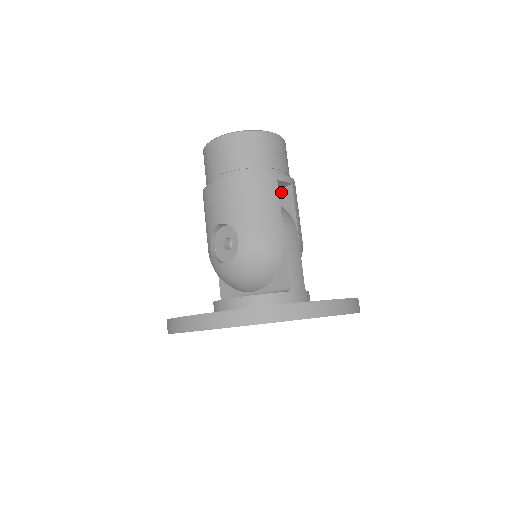
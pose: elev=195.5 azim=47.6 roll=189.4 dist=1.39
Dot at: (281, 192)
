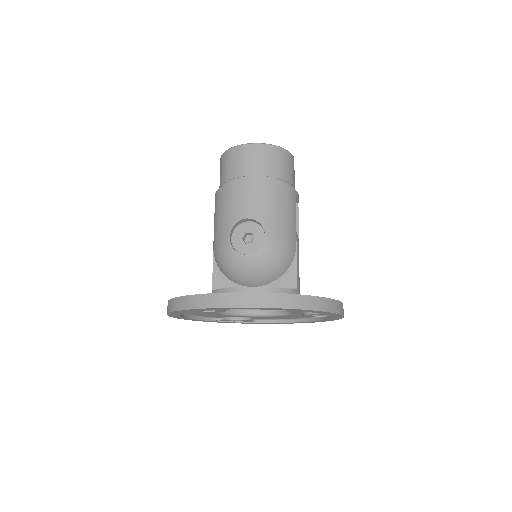
Dot at: occluded
